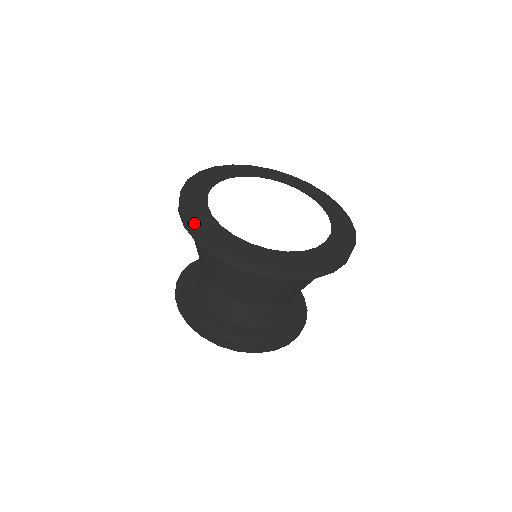
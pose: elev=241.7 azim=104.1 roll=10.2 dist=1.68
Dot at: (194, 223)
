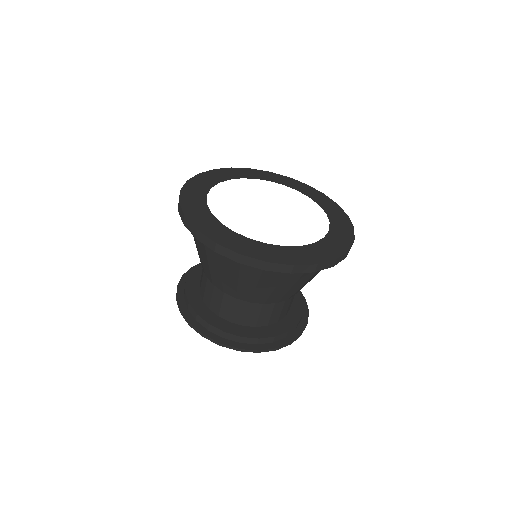
Dot at: (193, 220)
